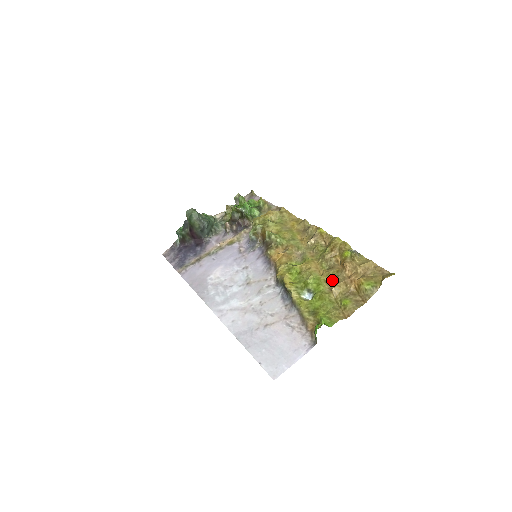
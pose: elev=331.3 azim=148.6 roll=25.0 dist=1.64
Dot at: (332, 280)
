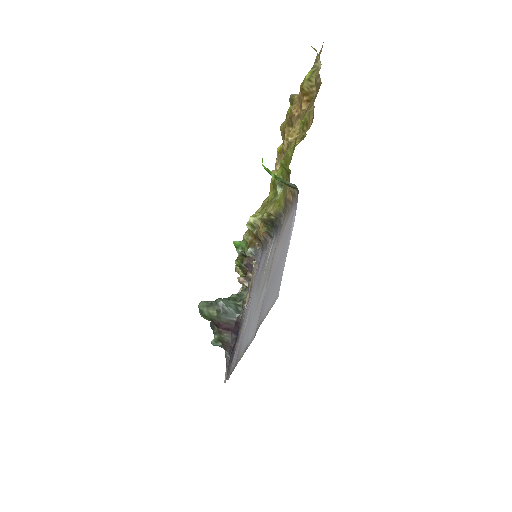
Dot at: occluded
